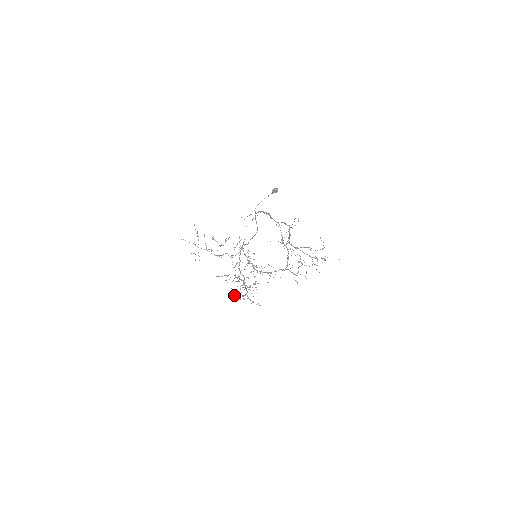
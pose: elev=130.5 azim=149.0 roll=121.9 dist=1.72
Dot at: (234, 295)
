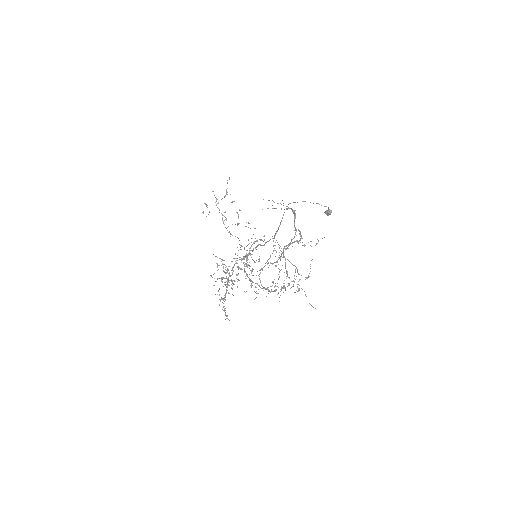
Dot at: (219, 294)
